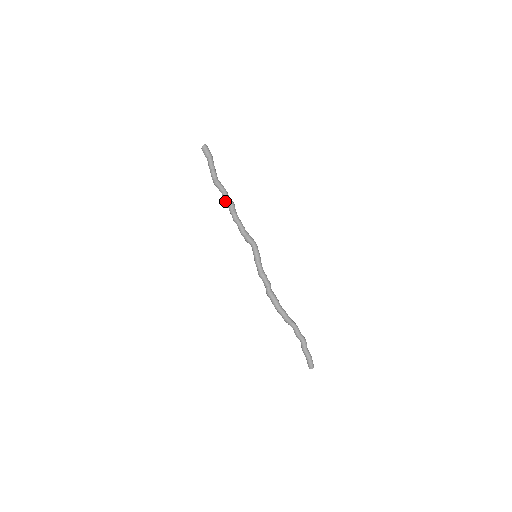
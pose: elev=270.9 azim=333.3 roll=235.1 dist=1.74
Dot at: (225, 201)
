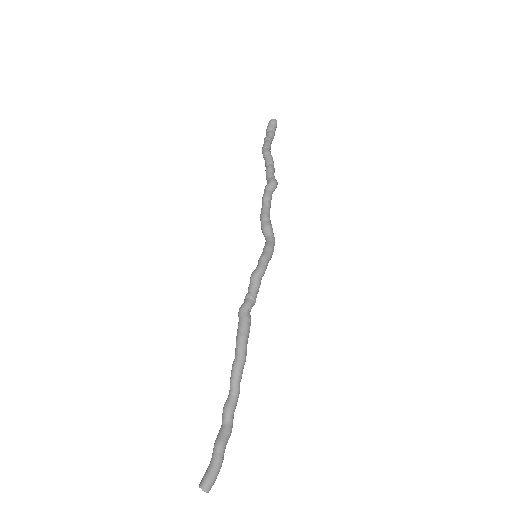
Dot at: (268, 173)
